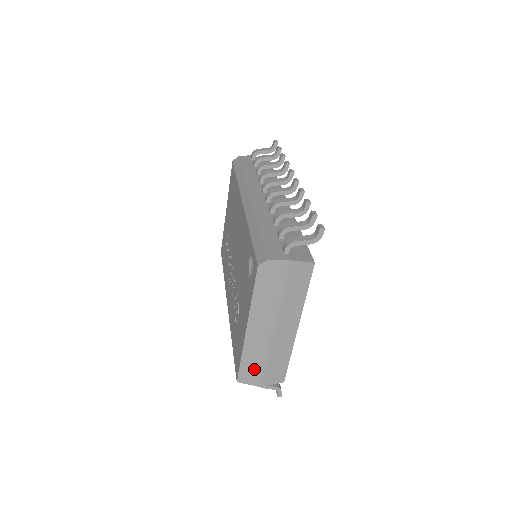
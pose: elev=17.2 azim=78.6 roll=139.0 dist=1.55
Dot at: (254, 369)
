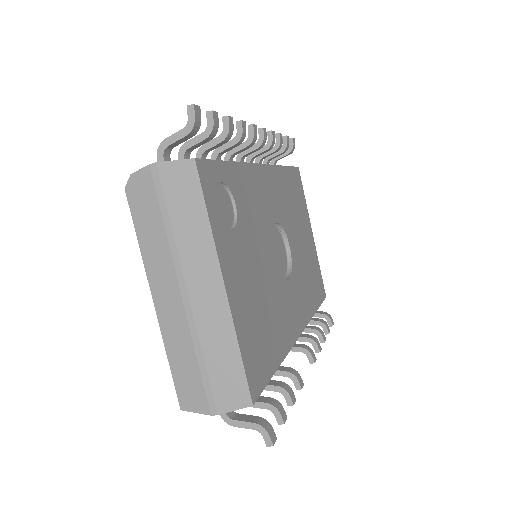
Dot at: (192, 379)
